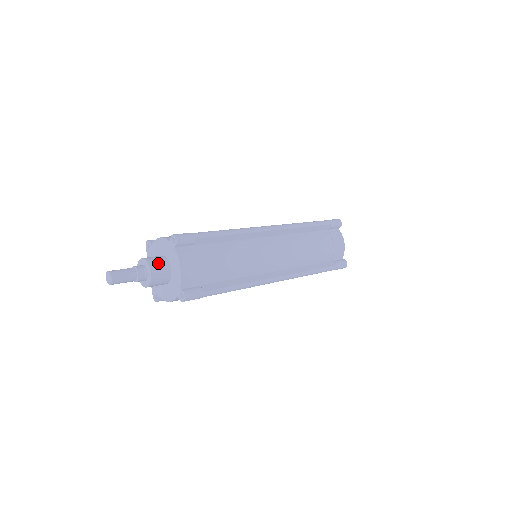
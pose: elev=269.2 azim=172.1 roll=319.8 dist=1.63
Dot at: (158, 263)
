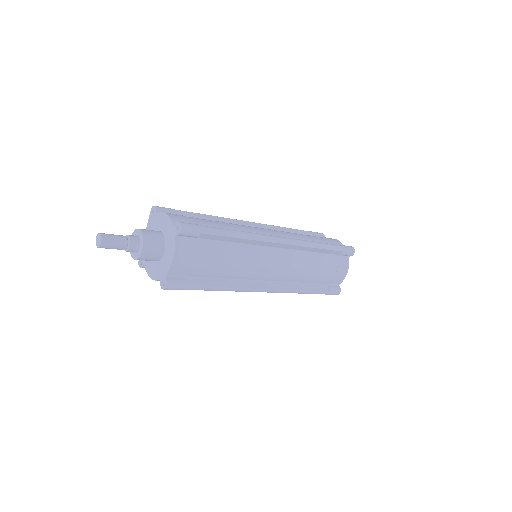
Dot at: (154, 242)
